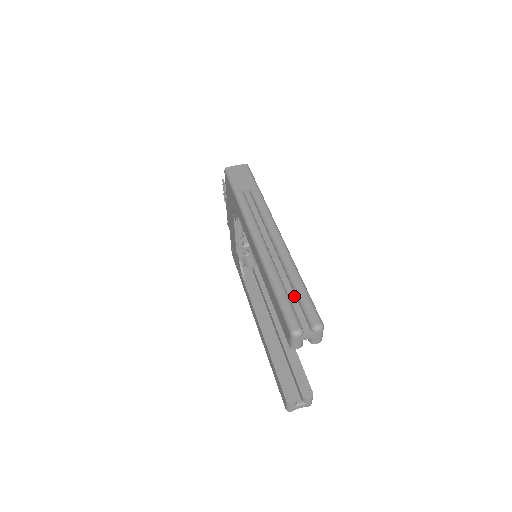
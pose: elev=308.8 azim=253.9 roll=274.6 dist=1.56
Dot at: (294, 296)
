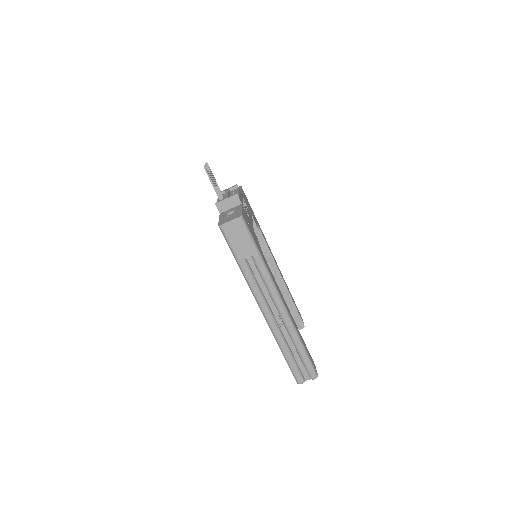
Dot at: (298, 355)
